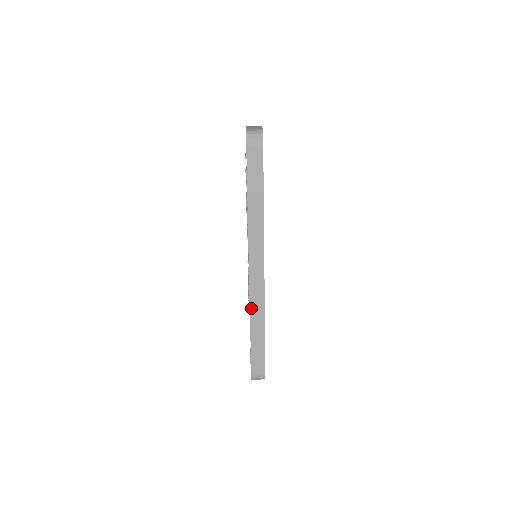
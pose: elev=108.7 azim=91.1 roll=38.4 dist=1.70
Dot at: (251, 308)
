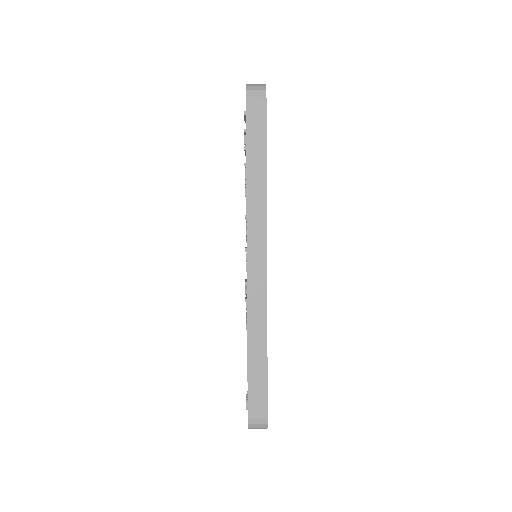
Dot at: (249, 315)
